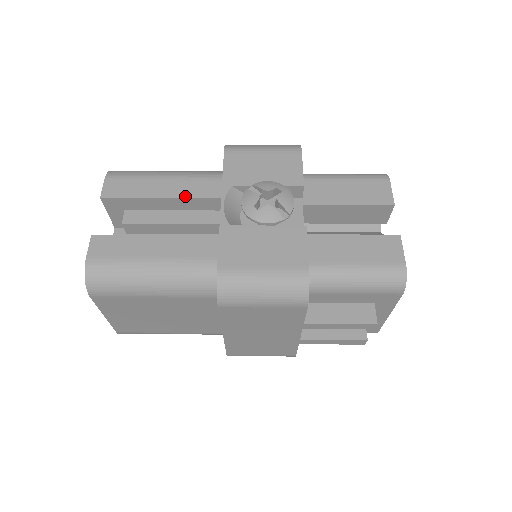
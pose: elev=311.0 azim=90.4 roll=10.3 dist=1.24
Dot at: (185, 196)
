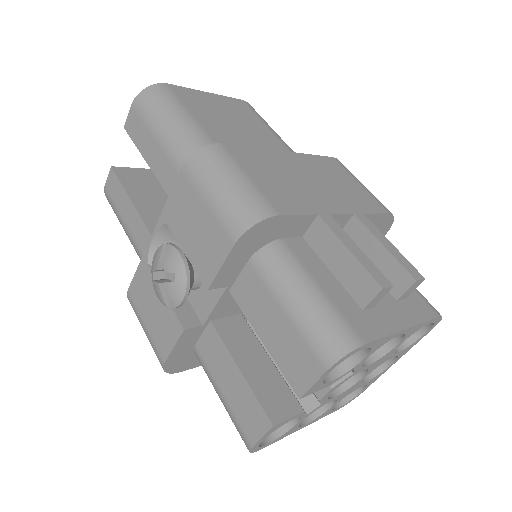
Dot at: (162, 182)
